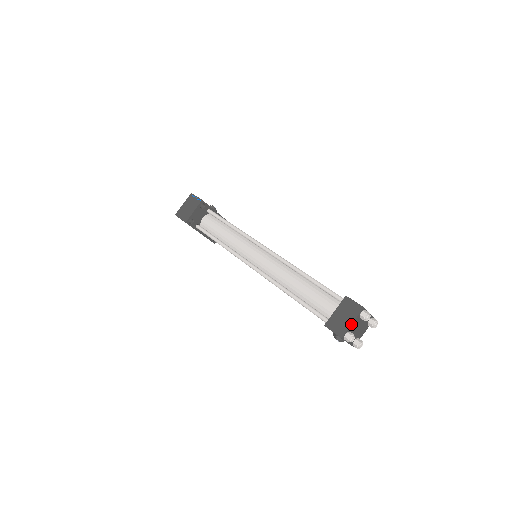
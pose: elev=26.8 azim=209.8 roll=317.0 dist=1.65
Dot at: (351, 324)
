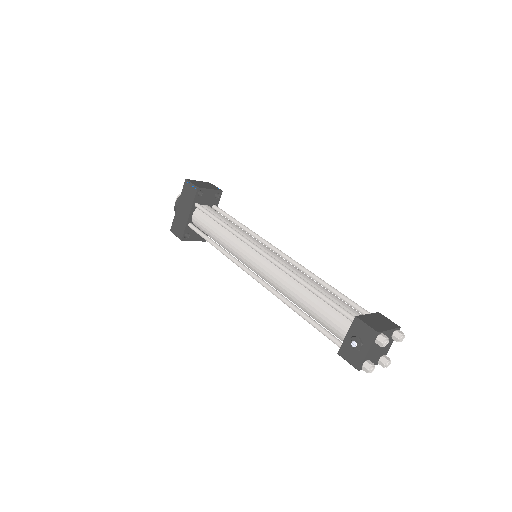
Dot at: (389, 329)
